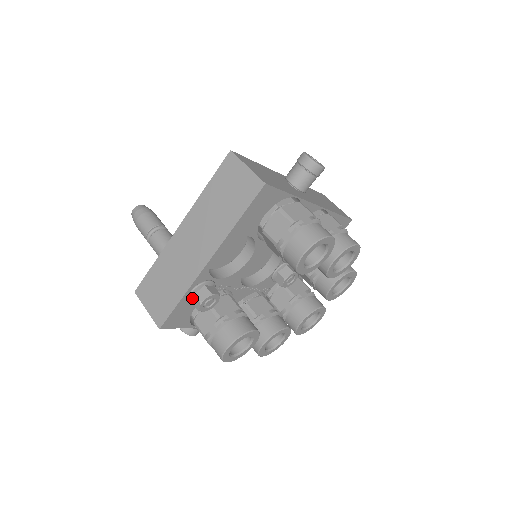
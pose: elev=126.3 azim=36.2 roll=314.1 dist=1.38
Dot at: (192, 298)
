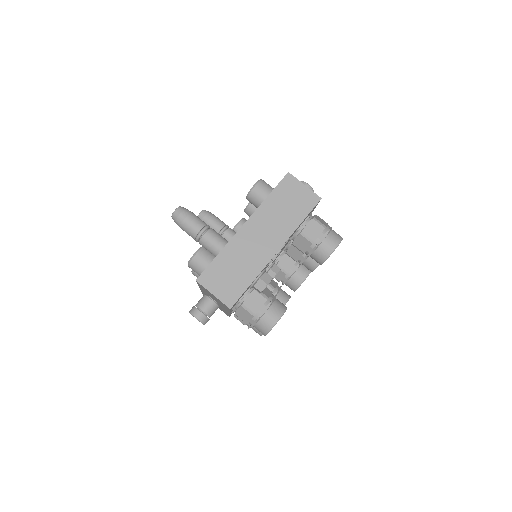
Dot at: (256, 282)
